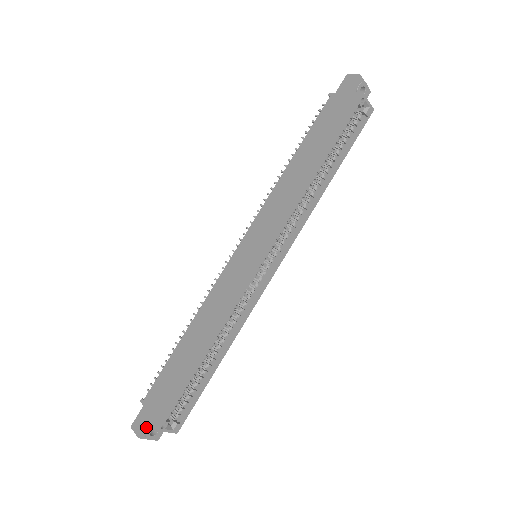
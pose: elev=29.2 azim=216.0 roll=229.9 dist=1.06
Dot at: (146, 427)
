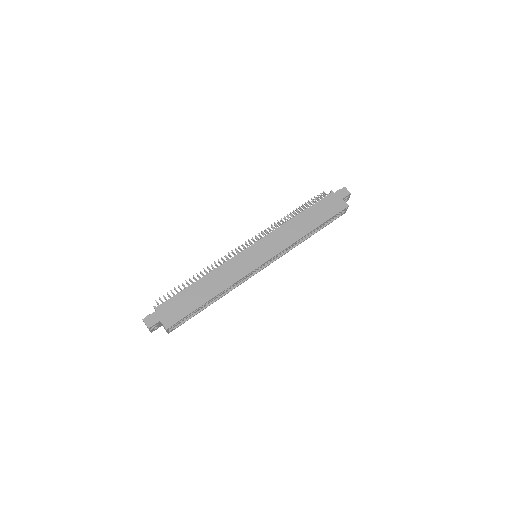
Dot at: (156, 324)
